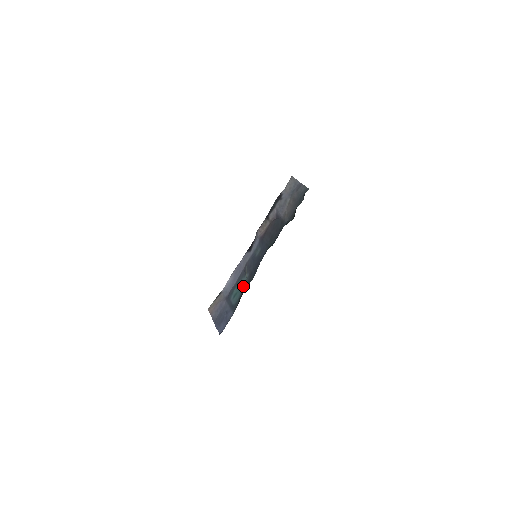
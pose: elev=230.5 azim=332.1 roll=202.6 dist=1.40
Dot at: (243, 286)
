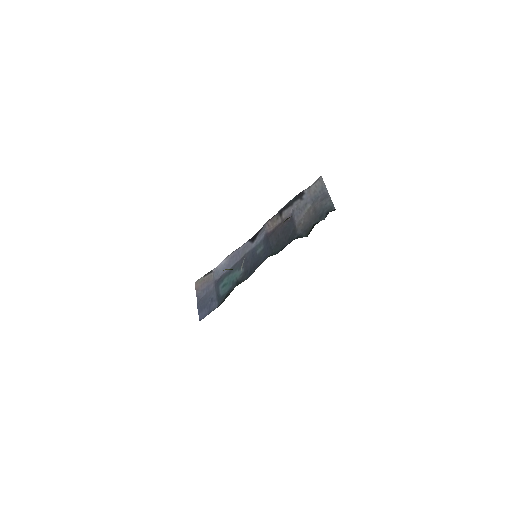
Dot at: (235, 281)
